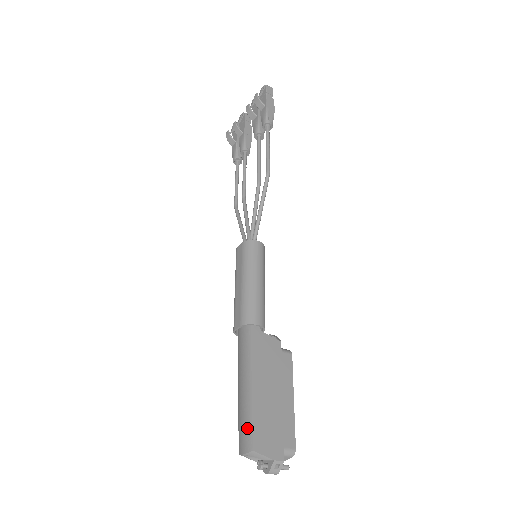
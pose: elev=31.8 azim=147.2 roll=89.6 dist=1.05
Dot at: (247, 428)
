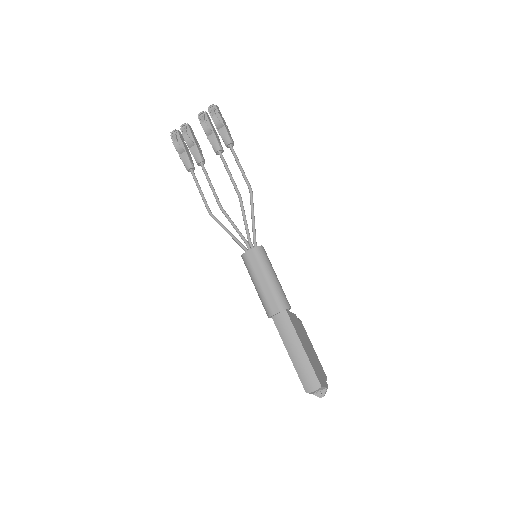
Dot at: (311, 375)
